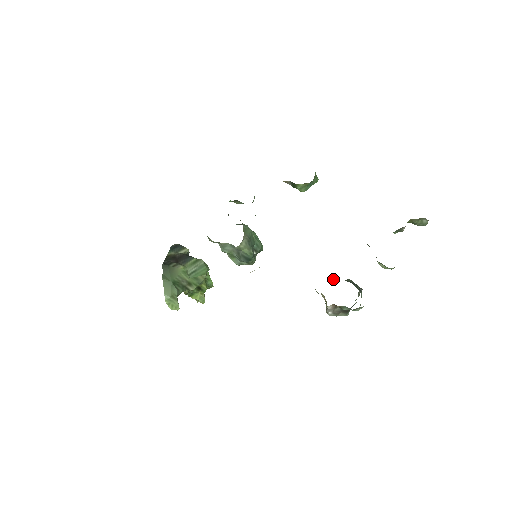
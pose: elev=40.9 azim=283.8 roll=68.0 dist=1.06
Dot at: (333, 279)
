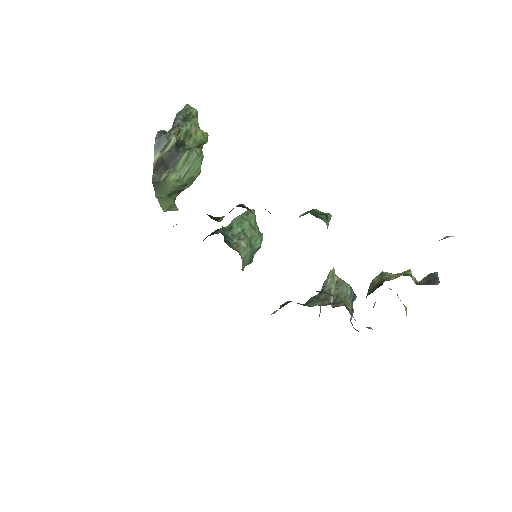
Dot at: (331, 288)
